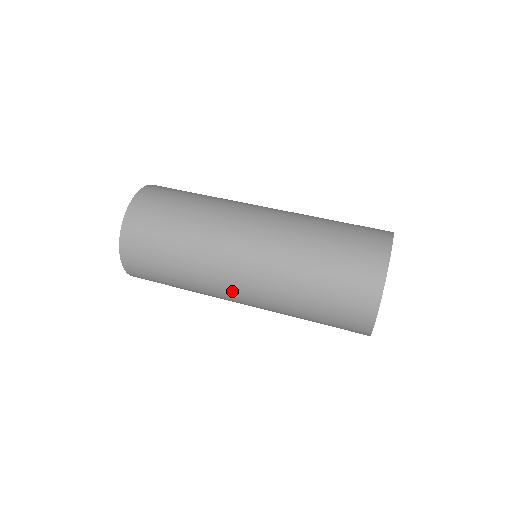
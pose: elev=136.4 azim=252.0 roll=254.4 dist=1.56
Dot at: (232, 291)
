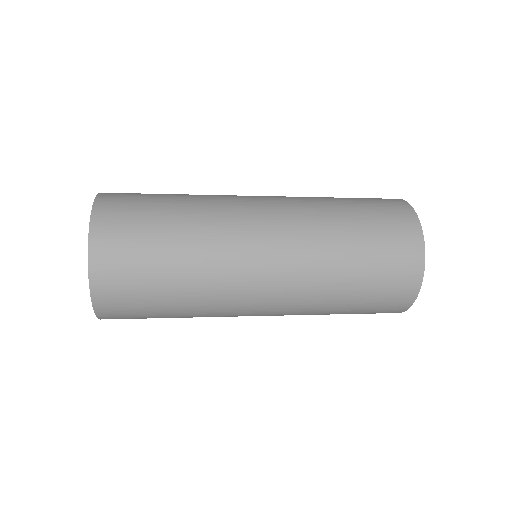
Dot at: (252, 310)
